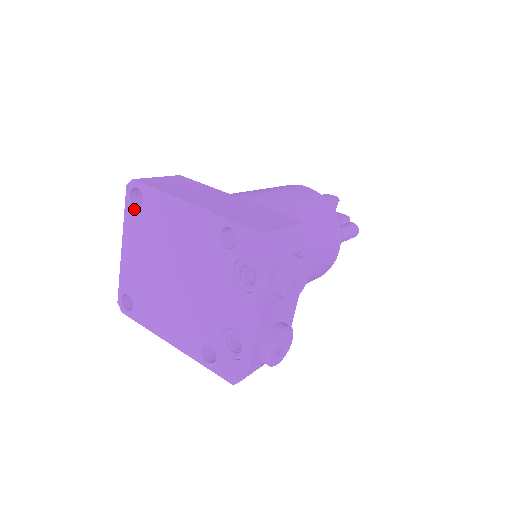
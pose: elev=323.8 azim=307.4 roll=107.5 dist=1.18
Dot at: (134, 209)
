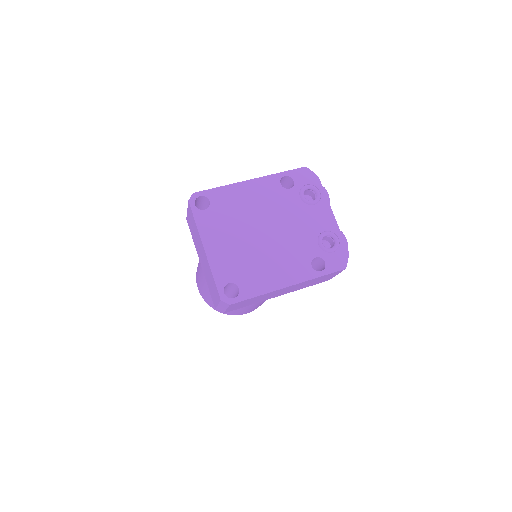
Dot at: (204, 212)
